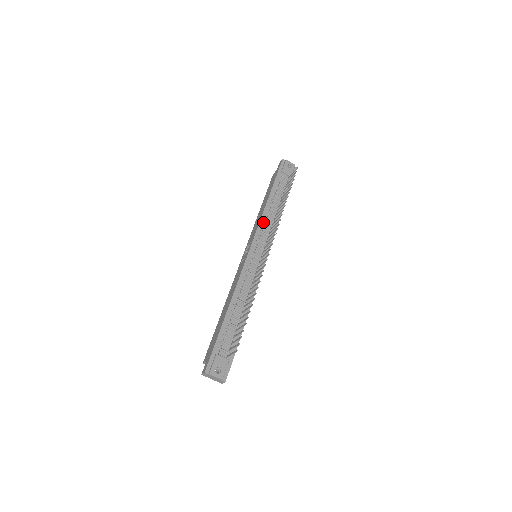
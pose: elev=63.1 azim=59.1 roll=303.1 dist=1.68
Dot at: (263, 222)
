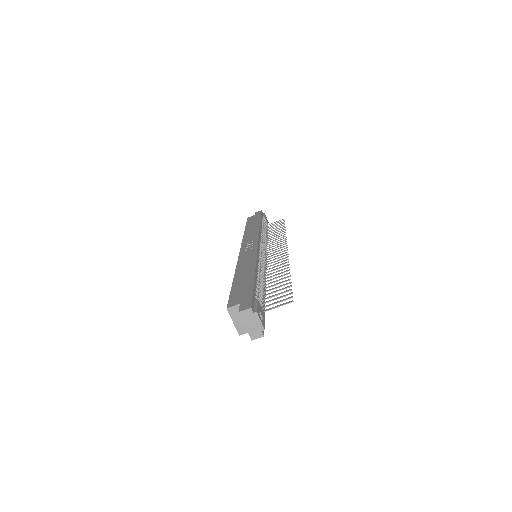
Dot at: (261, 235)
